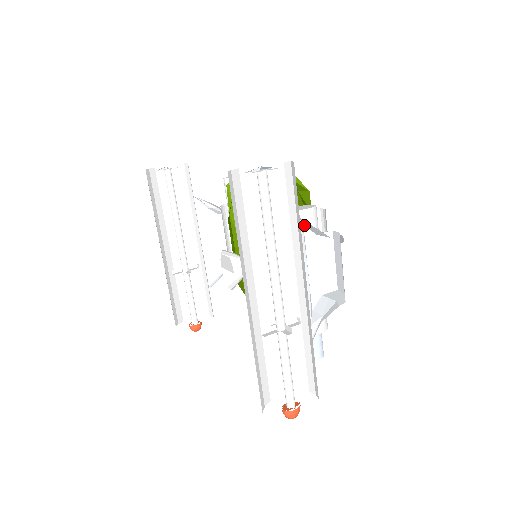
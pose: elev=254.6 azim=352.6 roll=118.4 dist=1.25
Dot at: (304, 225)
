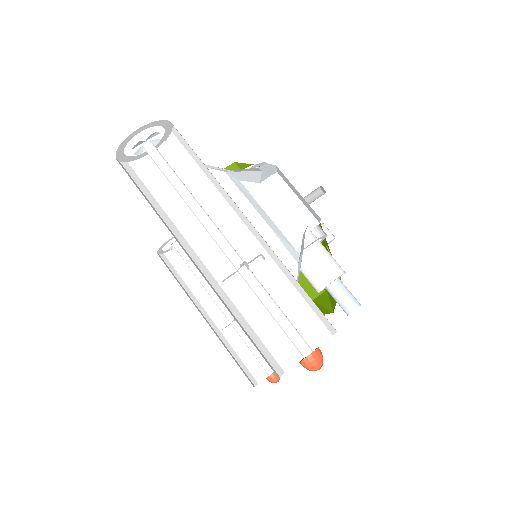
Dot at: (240, 180)
